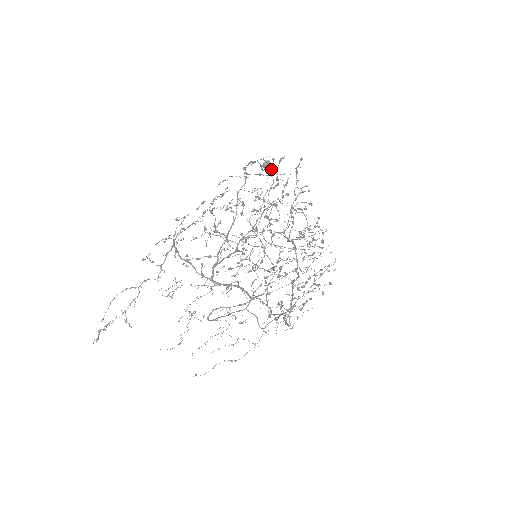
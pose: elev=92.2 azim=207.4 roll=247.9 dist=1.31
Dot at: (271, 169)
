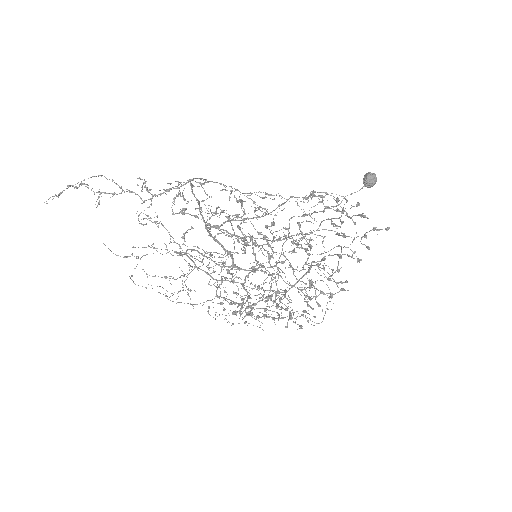
Dot at: (368, 187)
